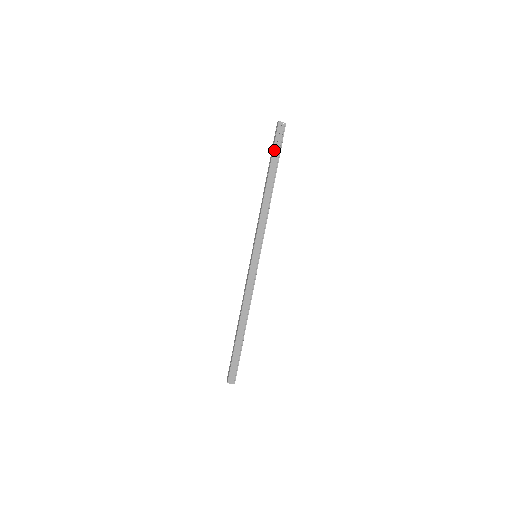
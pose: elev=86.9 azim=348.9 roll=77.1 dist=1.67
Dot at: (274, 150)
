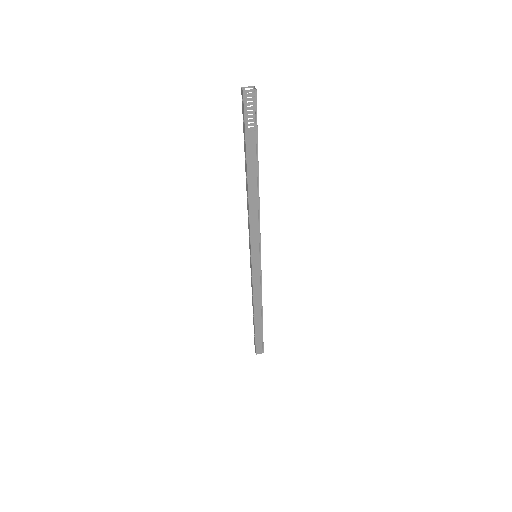
Dot at: (247, 136)
